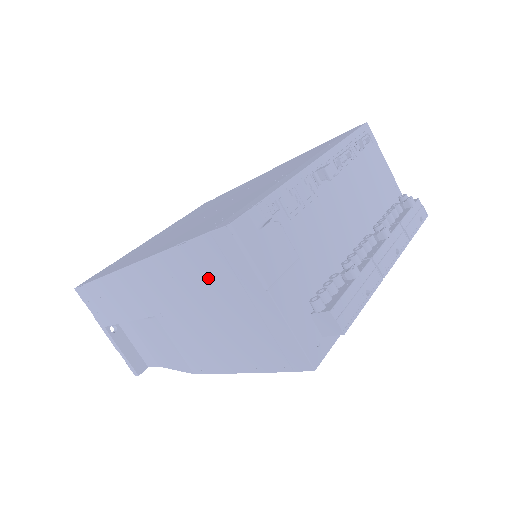
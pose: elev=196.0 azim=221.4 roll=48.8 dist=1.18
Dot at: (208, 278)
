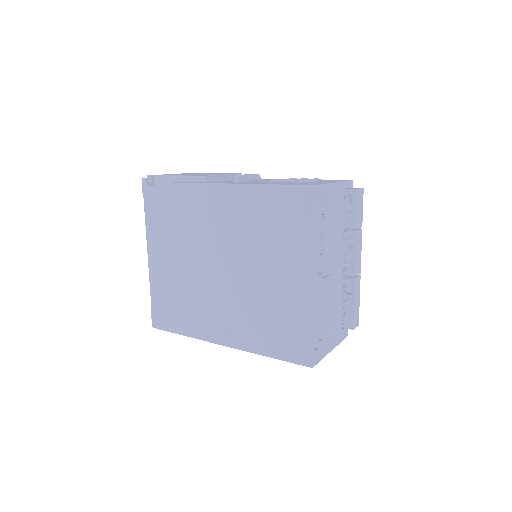
Dot at: occluded
